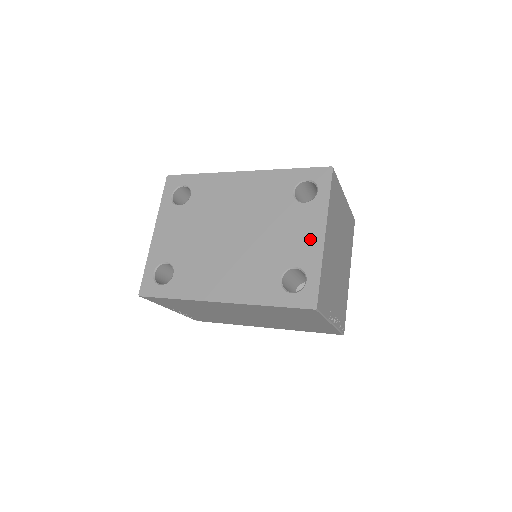
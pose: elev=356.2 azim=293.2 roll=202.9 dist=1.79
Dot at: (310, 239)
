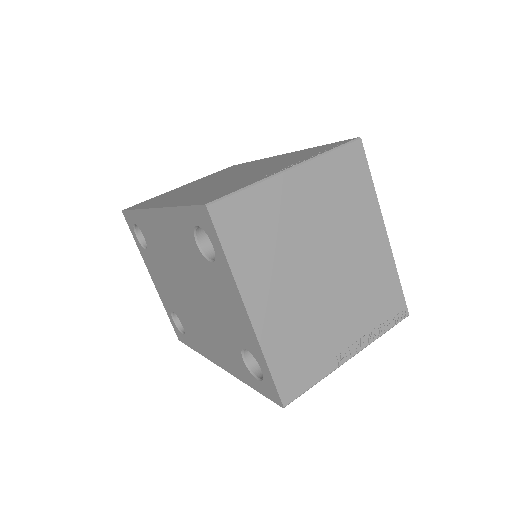
Dot at: (239, 317)
